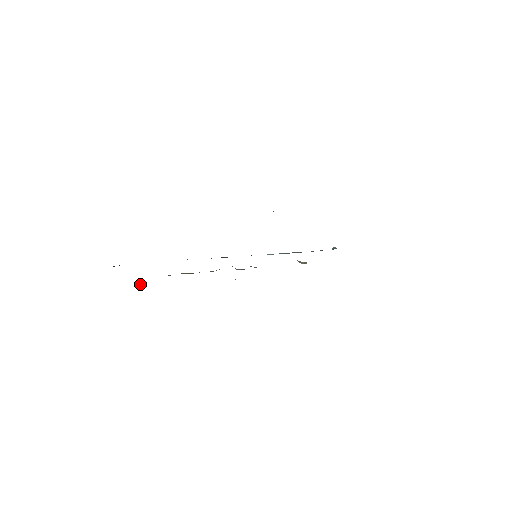
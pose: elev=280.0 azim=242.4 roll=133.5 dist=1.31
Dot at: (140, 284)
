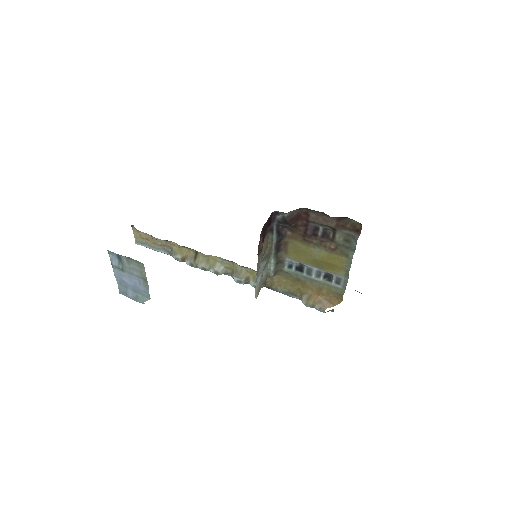
Dot at: (152, 237)
